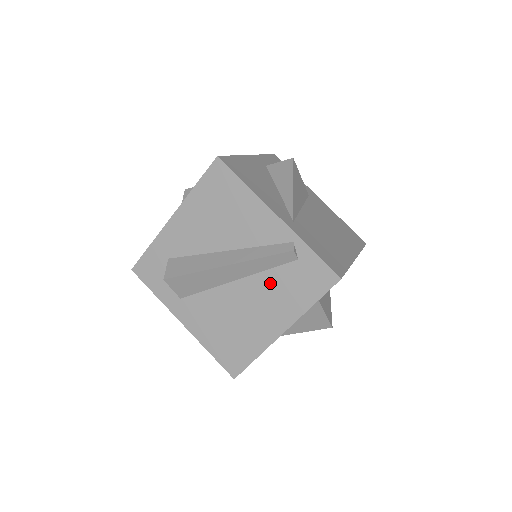
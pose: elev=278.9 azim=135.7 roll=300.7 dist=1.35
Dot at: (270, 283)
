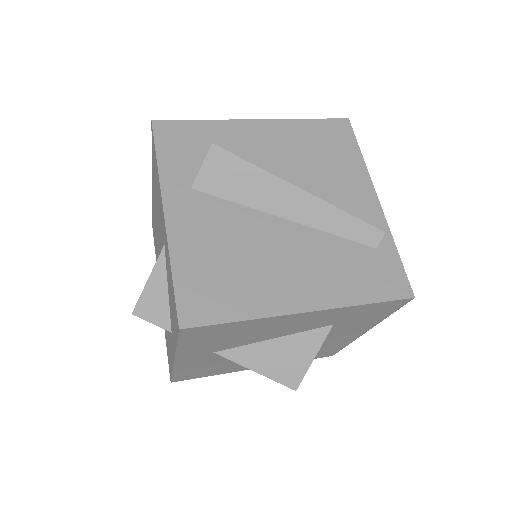
Dot at: (327, 249)
